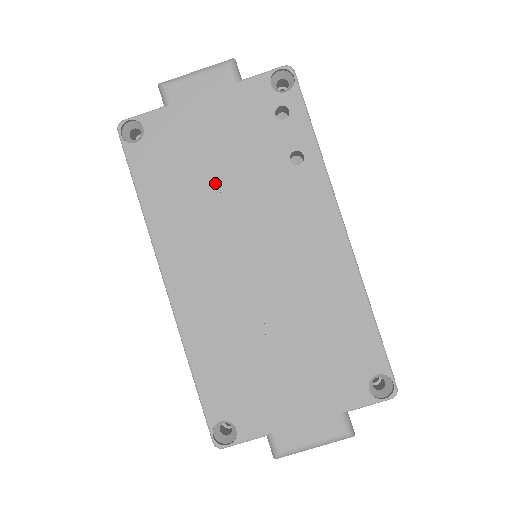
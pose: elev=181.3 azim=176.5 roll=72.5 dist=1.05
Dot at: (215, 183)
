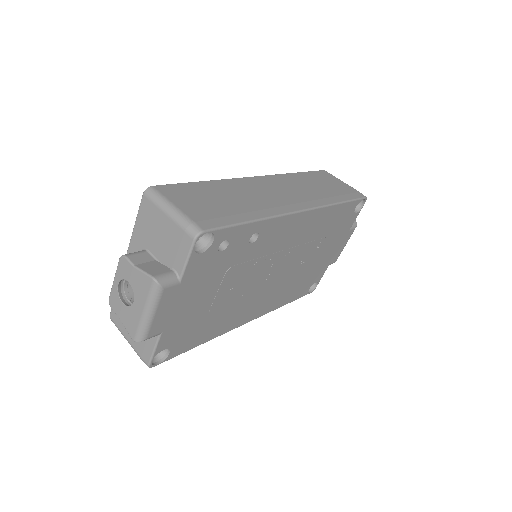
Dot at: (227, 297)
